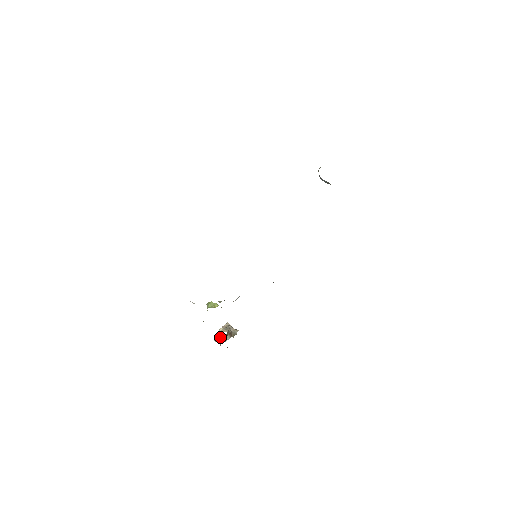
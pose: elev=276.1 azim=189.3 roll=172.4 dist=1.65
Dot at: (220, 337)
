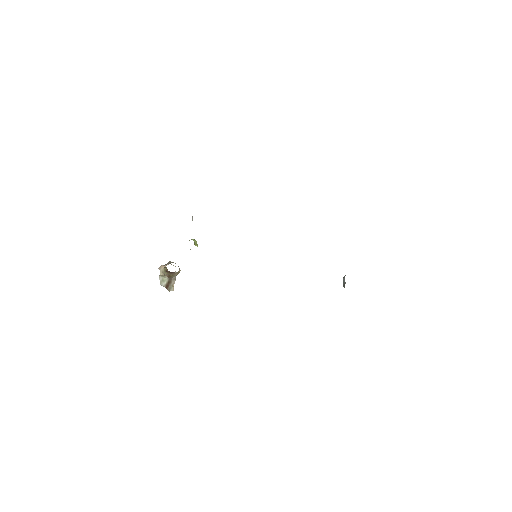
Dot at: occluded
